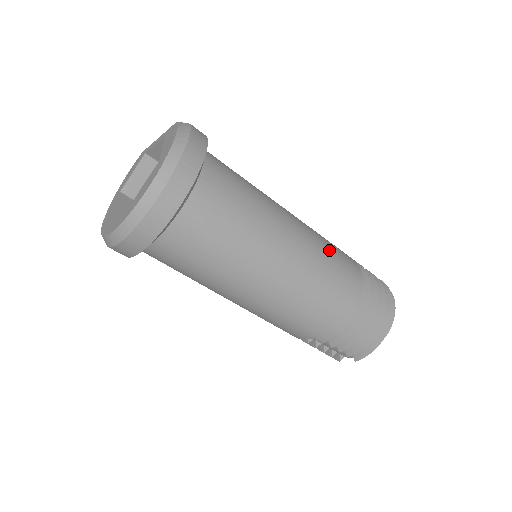
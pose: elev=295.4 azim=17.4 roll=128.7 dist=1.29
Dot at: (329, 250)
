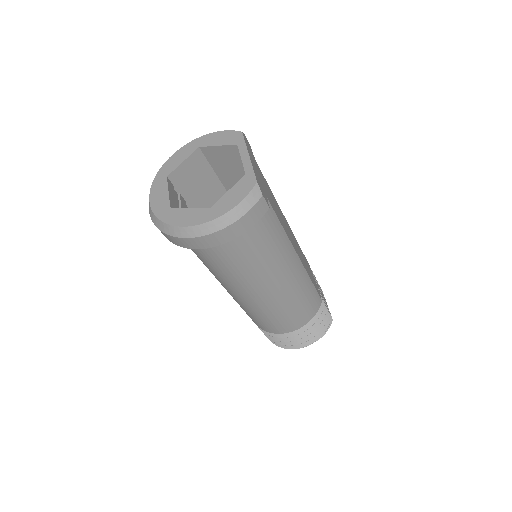
Dot at: (298, 302)
